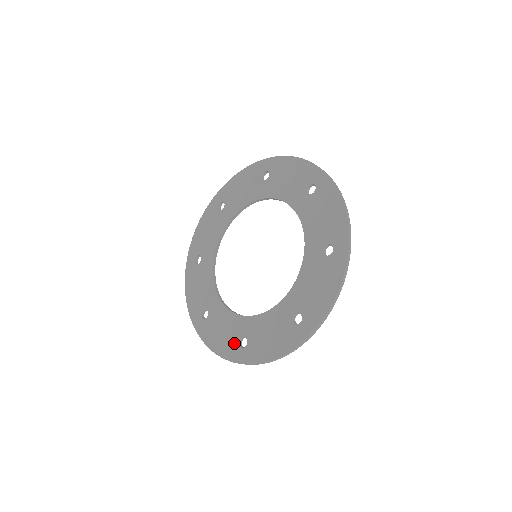
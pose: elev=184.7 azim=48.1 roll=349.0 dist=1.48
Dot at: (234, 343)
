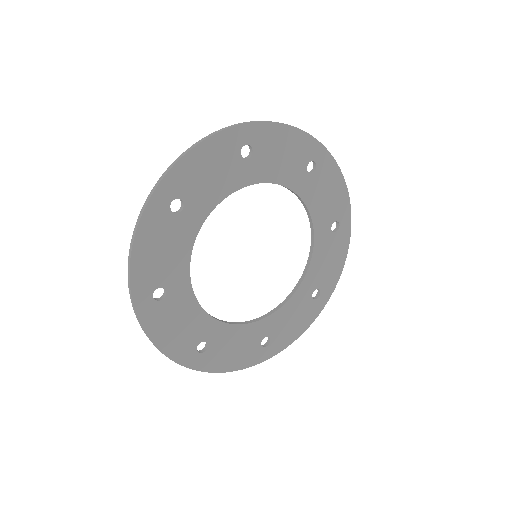
Dot at: (158, 306)
